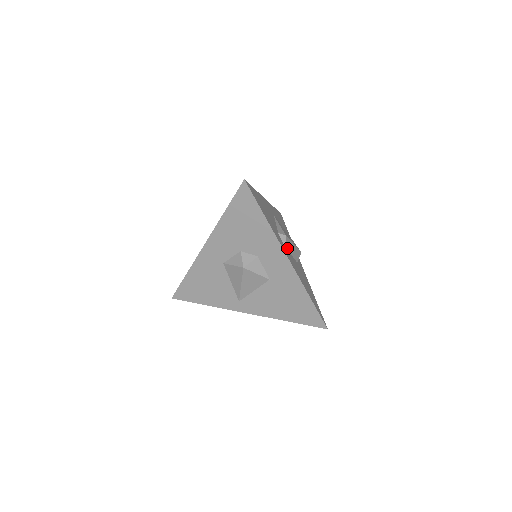
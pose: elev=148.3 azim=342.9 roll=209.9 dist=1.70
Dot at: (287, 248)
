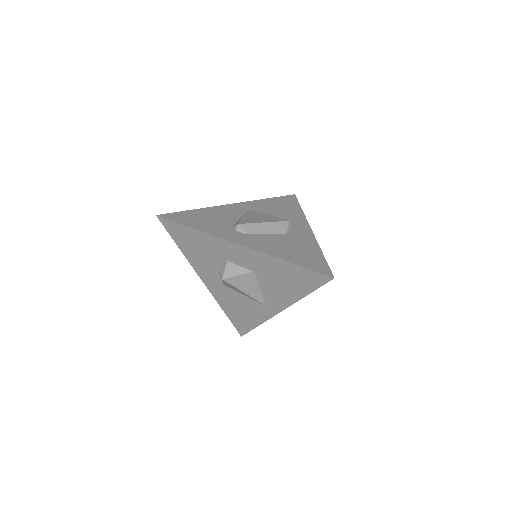
Dot at: (250, 233)
